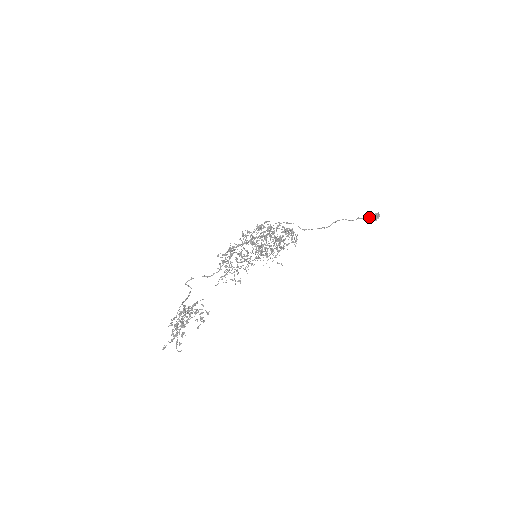
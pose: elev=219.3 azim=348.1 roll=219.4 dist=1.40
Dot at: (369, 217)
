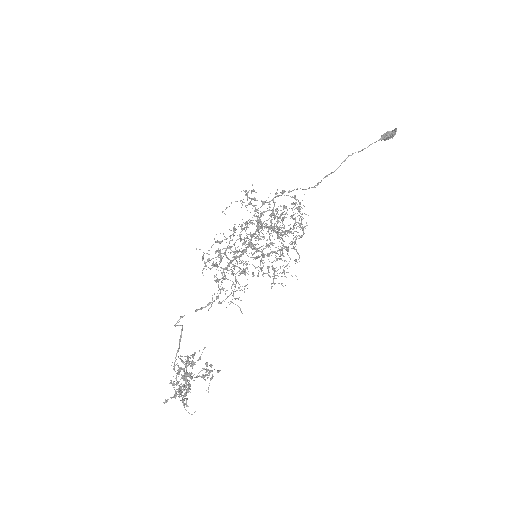
Dot at: (384, 138)
